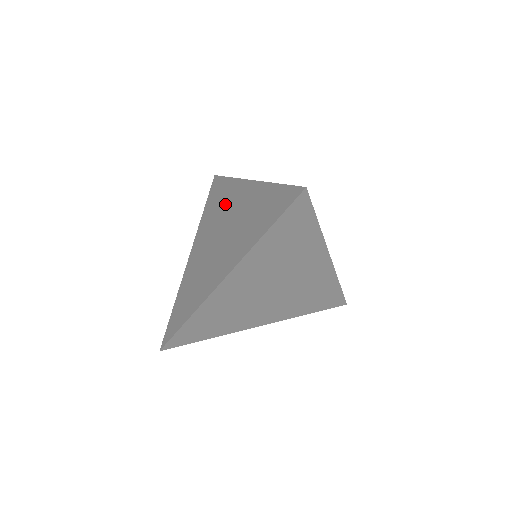
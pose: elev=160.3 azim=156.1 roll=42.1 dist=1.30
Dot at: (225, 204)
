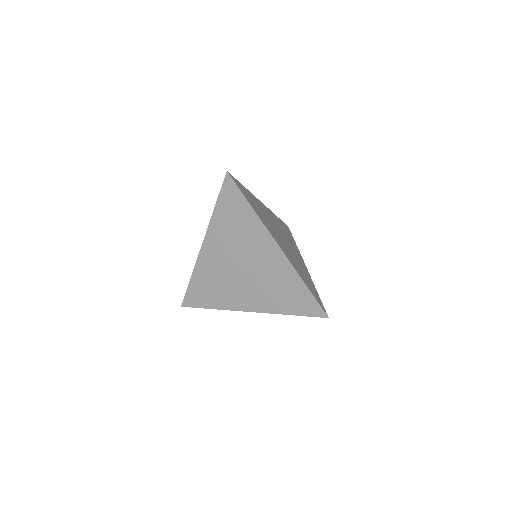
Dot at: occluded
